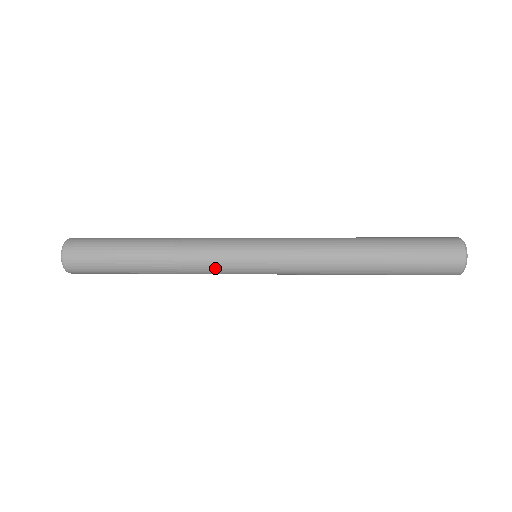
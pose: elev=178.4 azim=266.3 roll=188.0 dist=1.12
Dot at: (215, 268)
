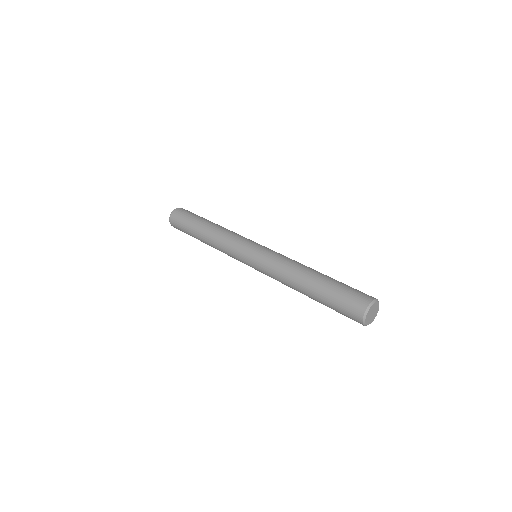
Dot at: (230, 254)
